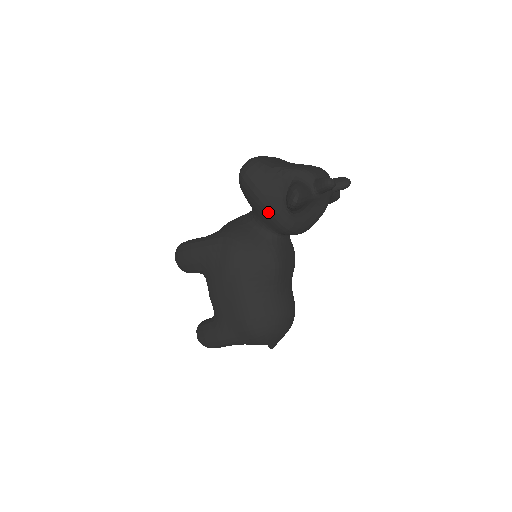
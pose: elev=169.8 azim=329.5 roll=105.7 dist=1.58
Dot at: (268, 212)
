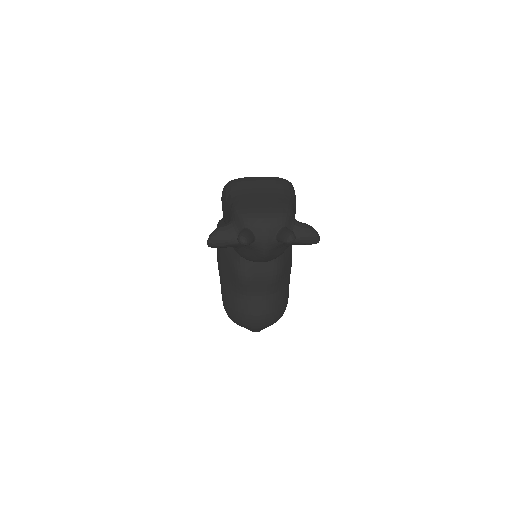
Dot at: occluded
